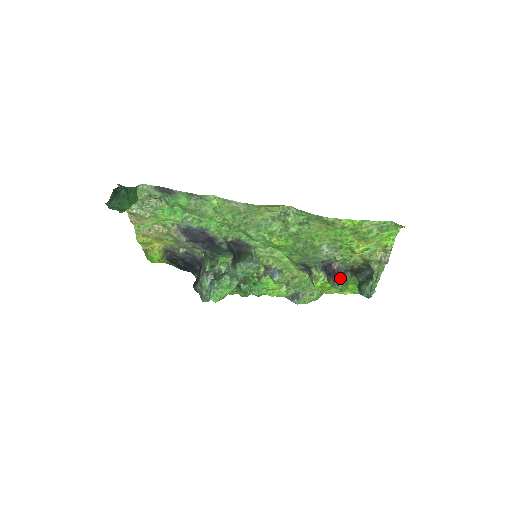
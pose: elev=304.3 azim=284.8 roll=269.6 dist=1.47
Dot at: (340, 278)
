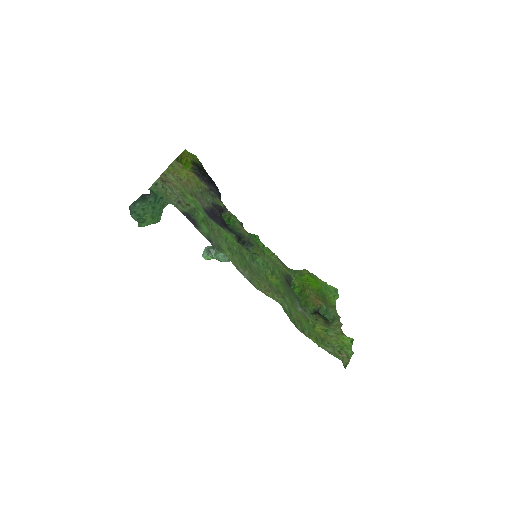
Dot at: occluded
